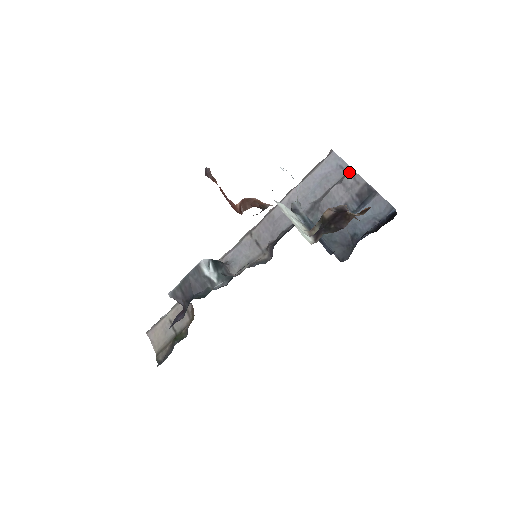
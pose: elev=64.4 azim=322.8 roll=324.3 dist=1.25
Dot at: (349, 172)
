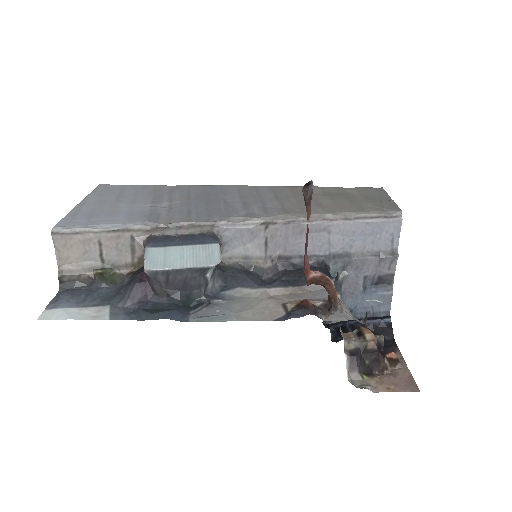
Dot at: (394, 256)
